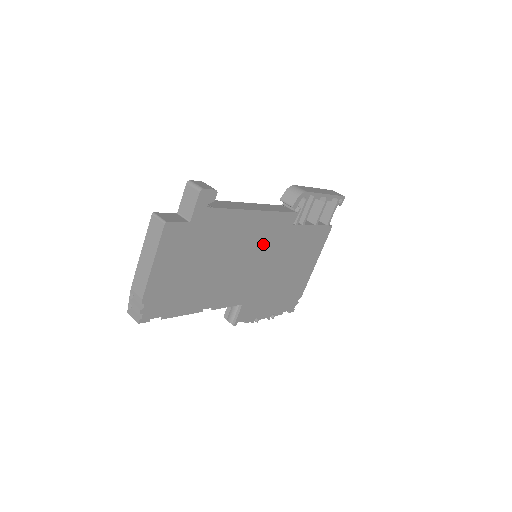
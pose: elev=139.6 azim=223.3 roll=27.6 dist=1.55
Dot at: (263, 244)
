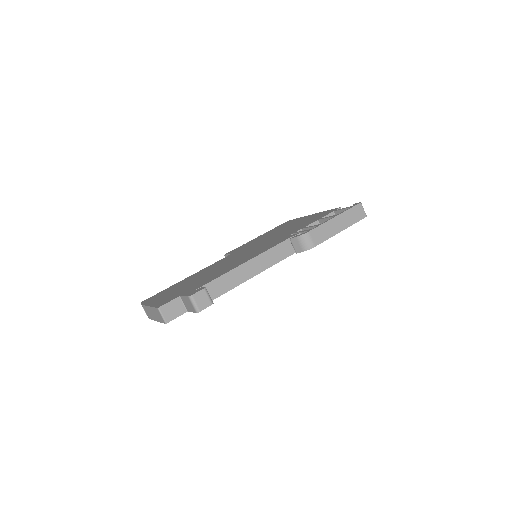
Dot at: occluded
